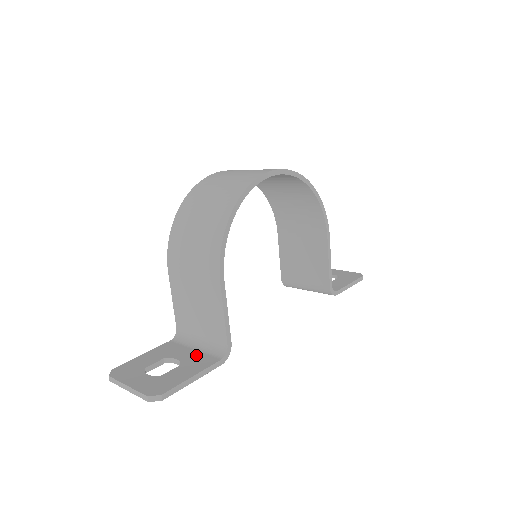
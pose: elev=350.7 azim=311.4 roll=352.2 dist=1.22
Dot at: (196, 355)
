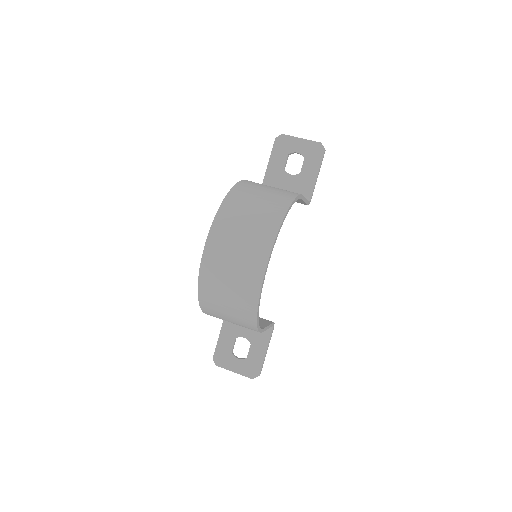
Dot at: occluded
